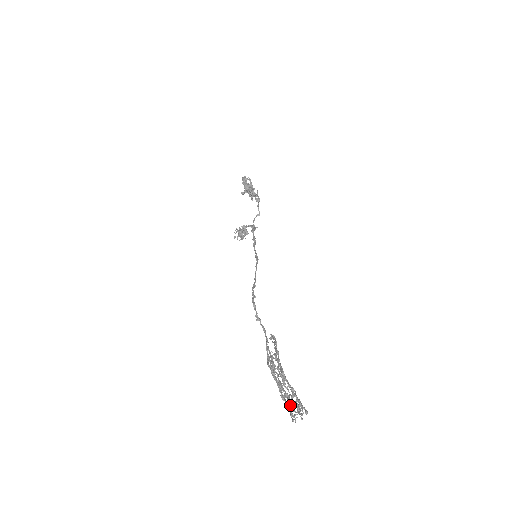
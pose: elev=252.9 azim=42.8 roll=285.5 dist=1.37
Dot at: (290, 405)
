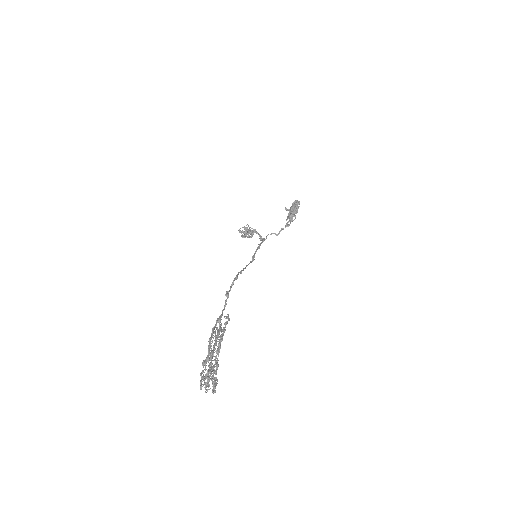
Dot at: occluded
